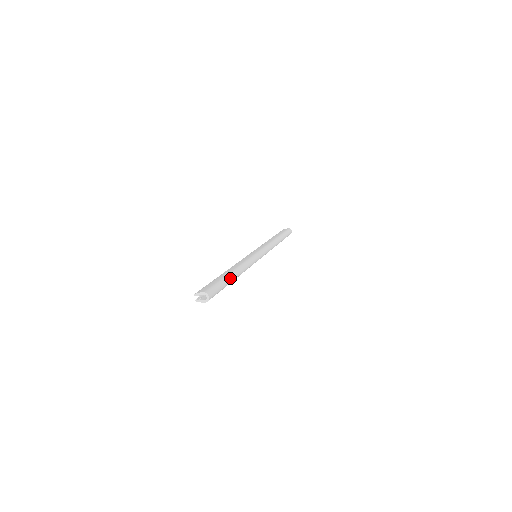
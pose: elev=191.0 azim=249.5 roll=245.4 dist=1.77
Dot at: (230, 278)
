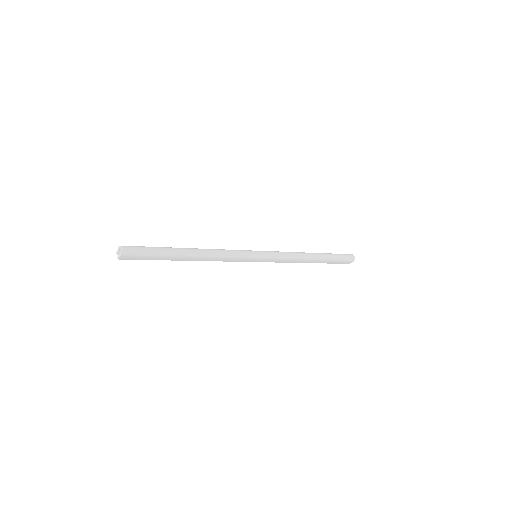
Dot at: (175, 249)
